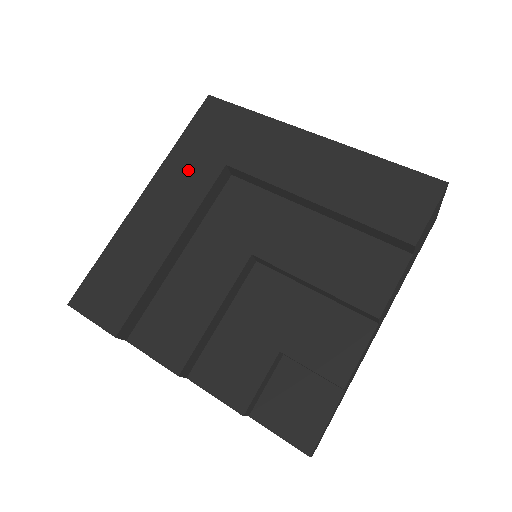
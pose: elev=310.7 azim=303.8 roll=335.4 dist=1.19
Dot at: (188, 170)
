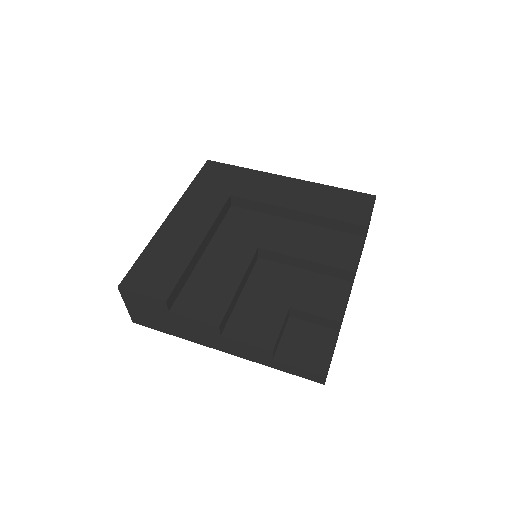
Dot at: (202, 199)
